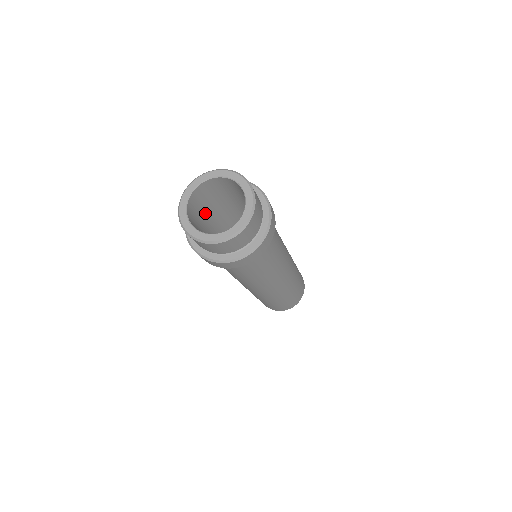
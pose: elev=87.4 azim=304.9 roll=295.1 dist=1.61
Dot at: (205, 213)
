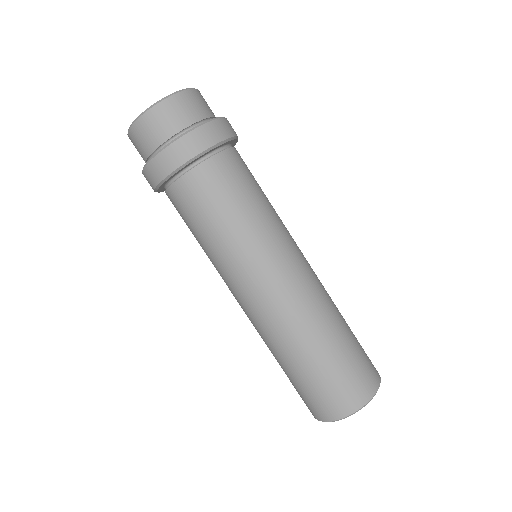
Dot at: occluded
